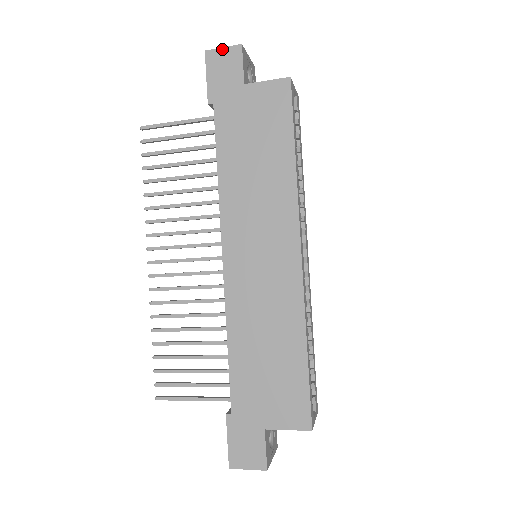
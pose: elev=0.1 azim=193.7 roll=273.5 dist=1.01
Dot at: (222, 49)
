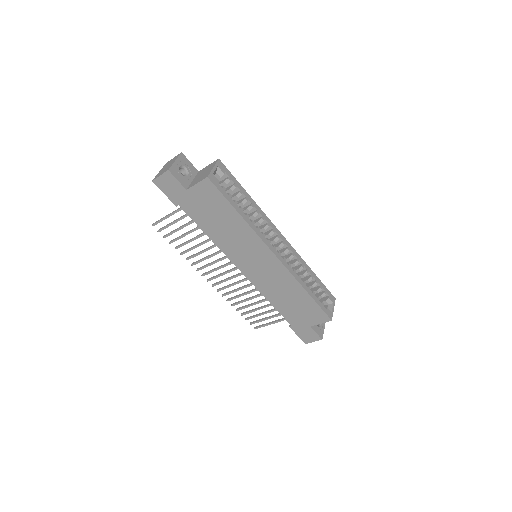
Dot at: (160, 177)
